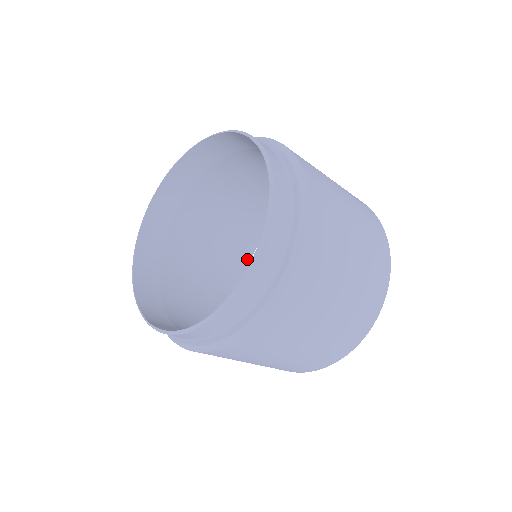
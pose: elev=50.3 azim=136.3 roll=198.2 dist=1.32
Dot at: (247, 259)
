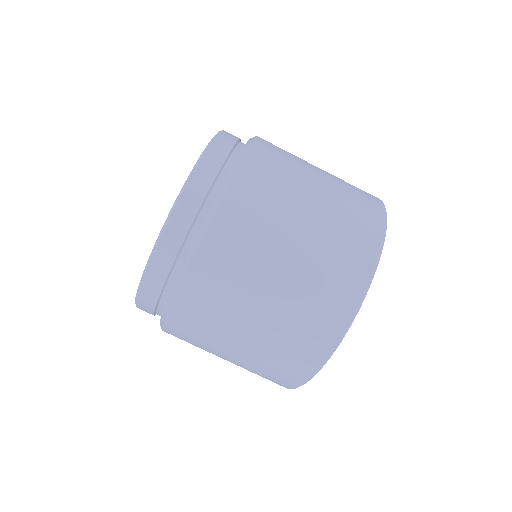
Dot at: occluded
